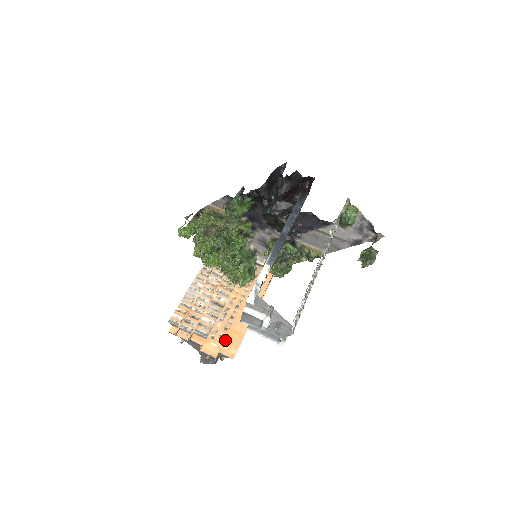
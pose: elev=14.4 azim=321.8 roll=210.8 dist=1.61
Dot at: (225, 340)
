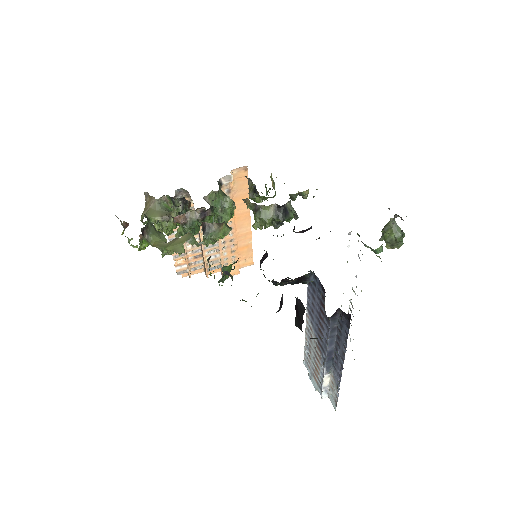
Dot at: (238, 259)
